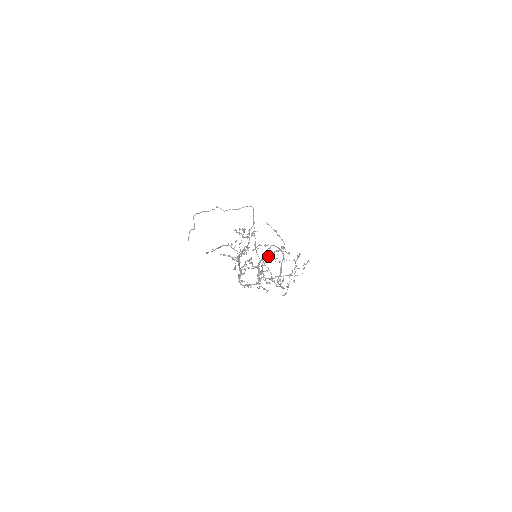
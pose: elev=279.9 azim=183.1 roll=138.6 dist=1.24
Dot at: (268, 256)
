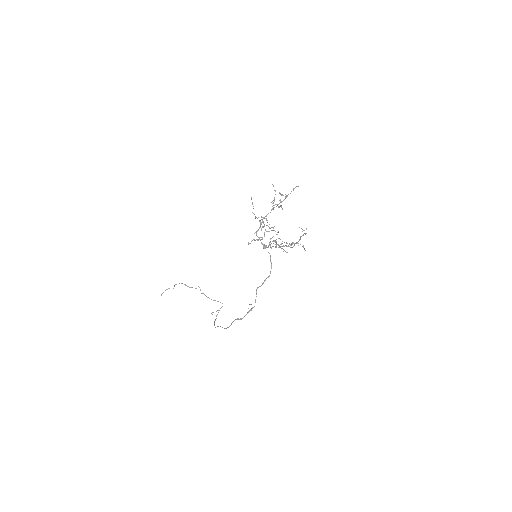
Dot at: (276, 241)
